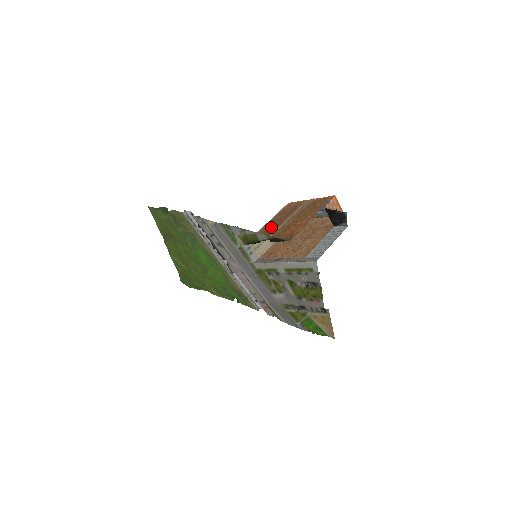
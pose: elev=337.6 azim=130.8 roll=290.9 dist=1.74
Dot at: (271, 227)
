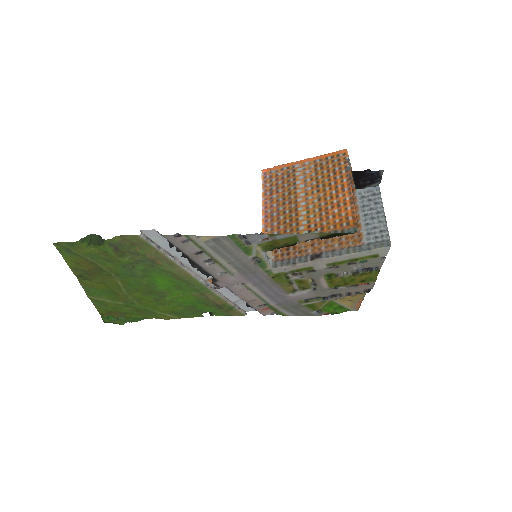
Dot at: (284, 214)
